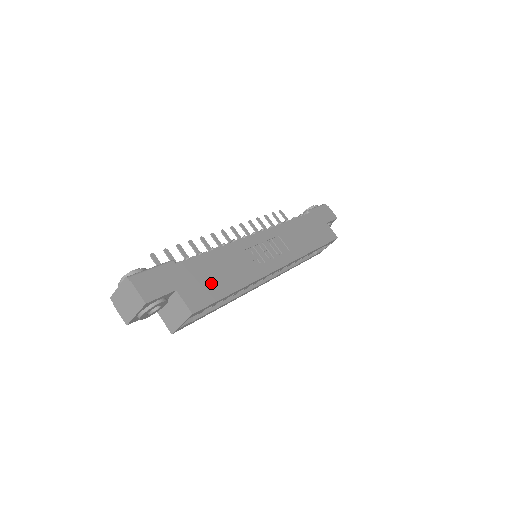
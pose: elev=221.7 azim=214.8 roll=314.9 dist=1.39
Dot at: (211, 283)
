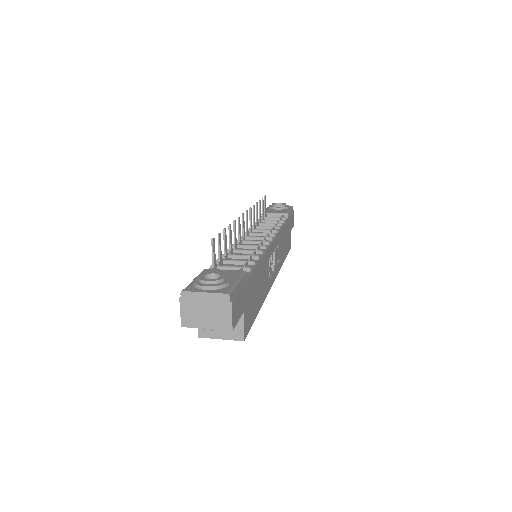
Dot at: (254, 302)
